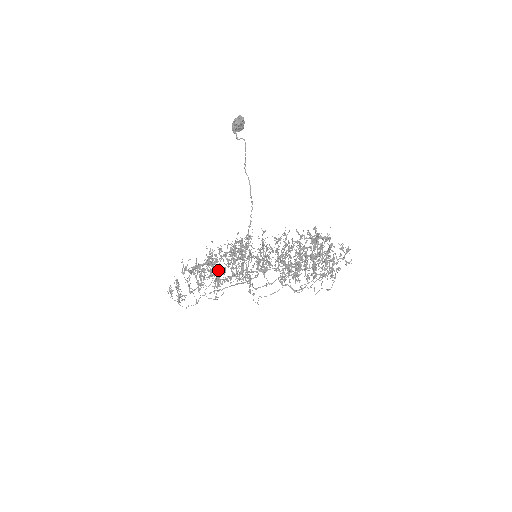
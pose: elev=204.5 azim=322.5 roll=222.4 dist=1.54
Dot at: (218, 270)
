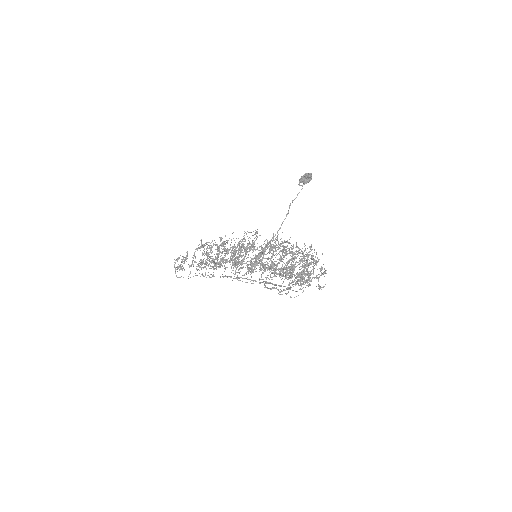
Dot at: occluded
